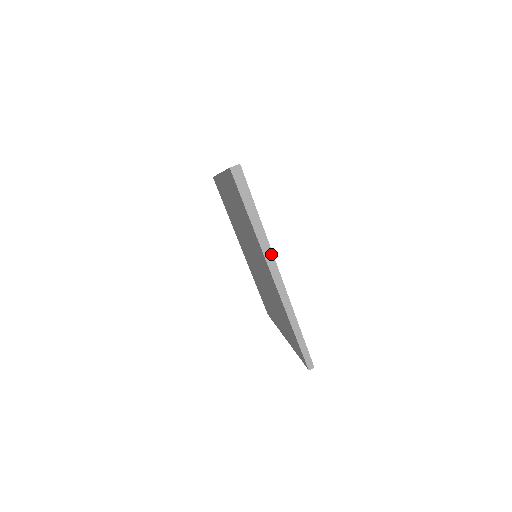
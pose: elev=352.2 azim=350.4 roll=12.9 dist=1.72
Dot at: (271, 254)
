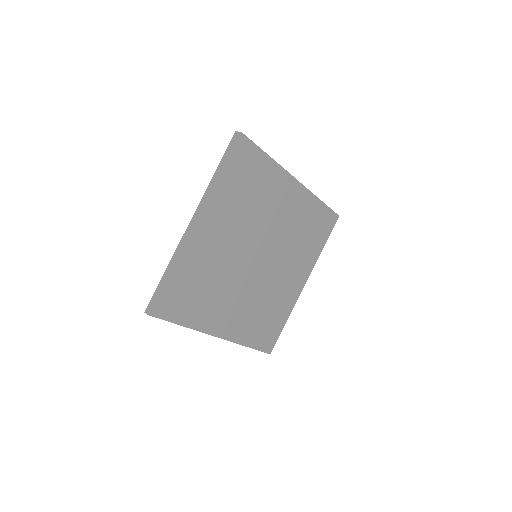
Dot at: (202, 207)
